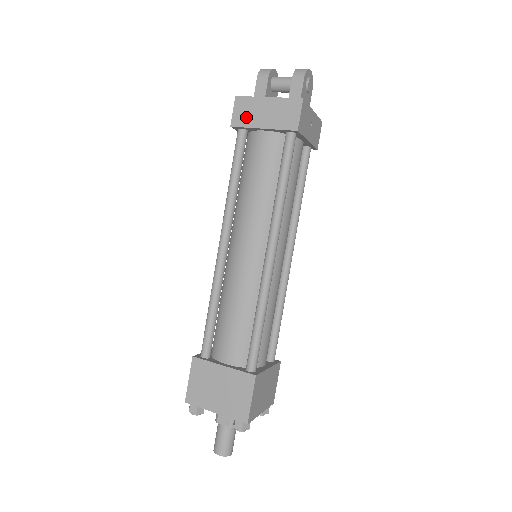
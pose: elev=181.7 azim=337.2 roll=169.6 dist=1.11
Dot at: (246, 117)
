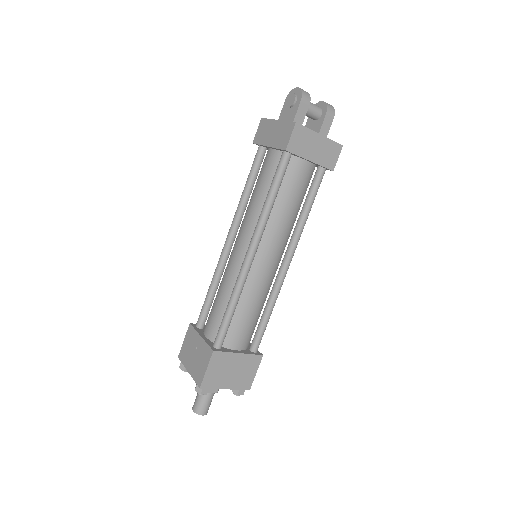
Dot at: (300, 146)
